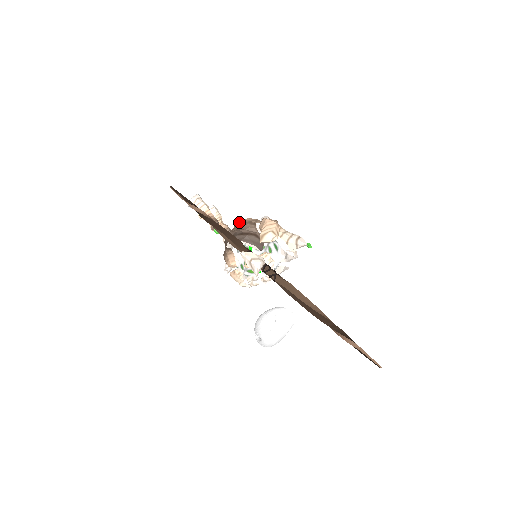
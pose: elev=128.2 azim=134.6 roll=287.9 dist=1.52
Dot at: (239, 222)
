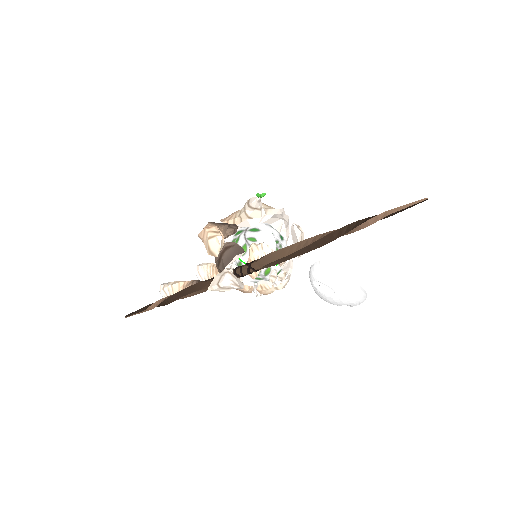
Dot at: occluded
